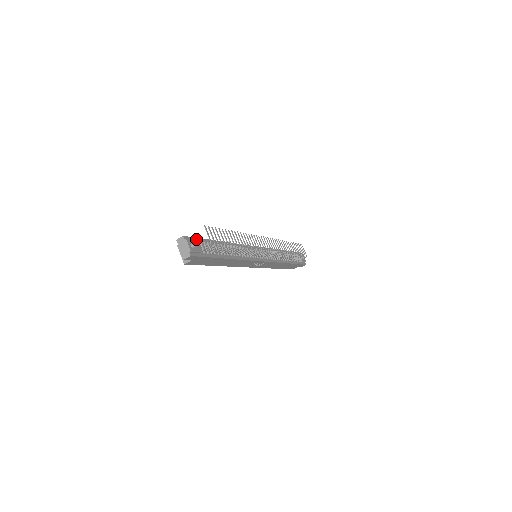
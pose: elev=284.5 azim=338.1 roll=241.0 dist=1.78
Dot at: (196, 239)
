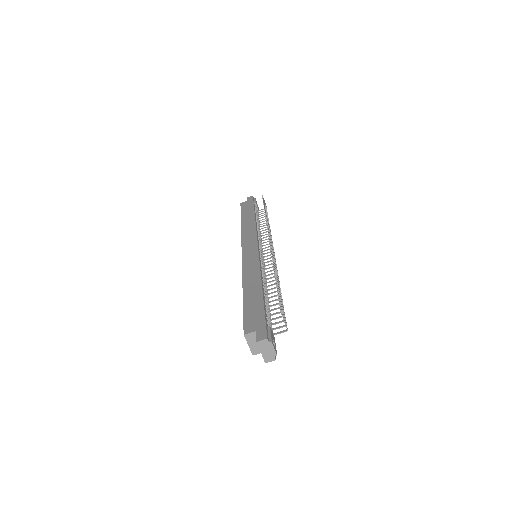
Dot at: (266, 323)
